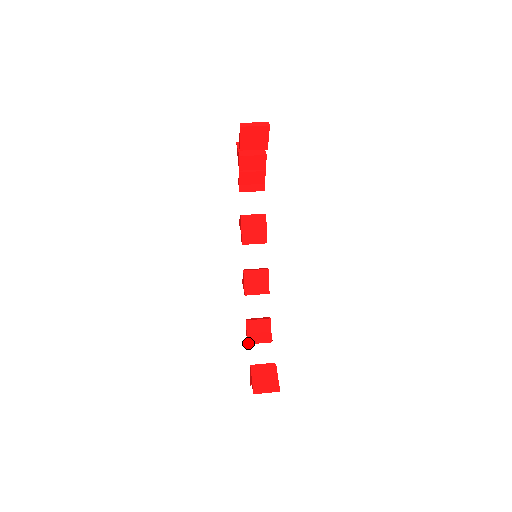
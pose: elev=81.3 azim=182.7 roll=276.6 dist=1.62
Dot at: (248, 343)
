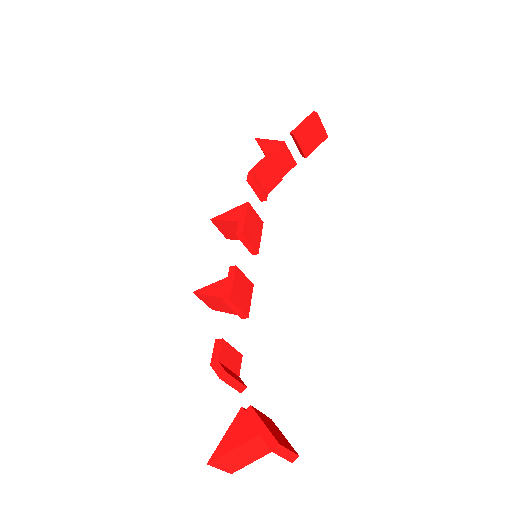
Dot at: (223, 376)
